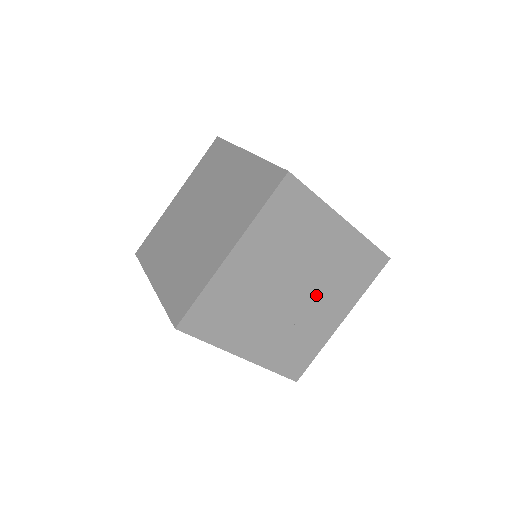
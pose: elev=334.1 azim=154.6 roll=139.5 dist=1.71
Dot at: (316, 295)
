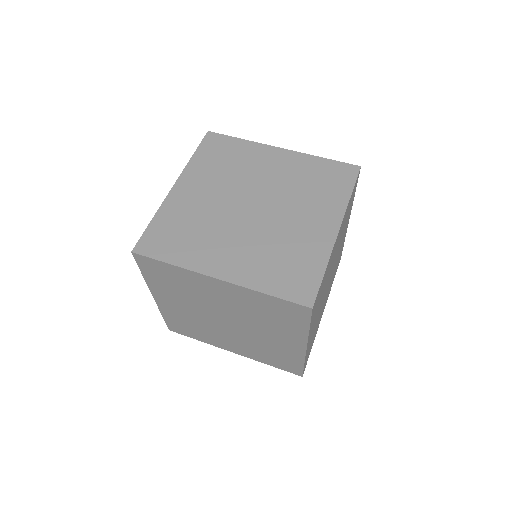
Dot at: (284, 208)
